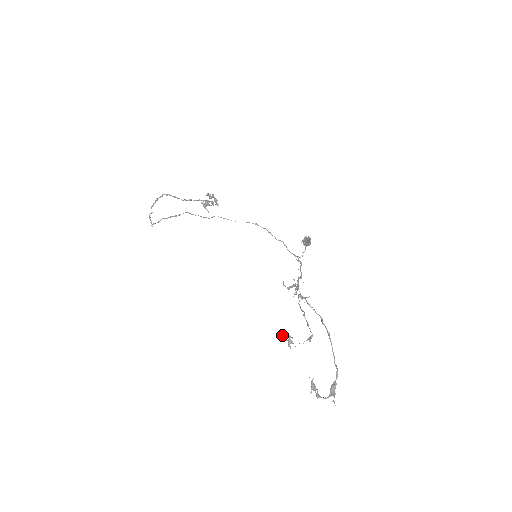
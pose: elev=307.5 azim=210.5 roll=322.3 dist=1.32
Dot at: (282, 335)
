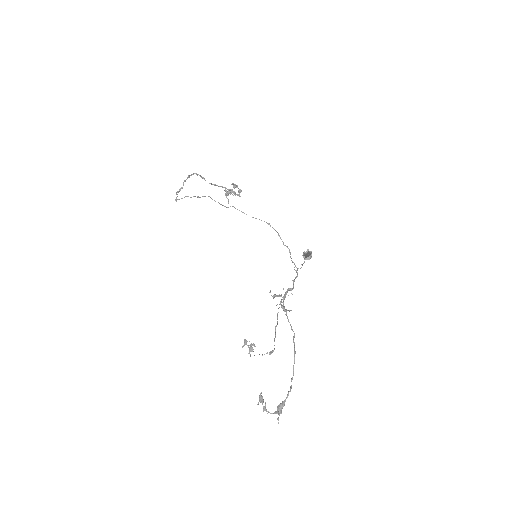
Dot at: (246, 341)
